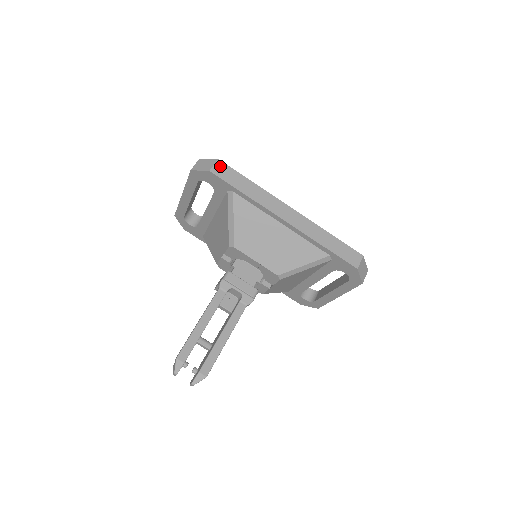
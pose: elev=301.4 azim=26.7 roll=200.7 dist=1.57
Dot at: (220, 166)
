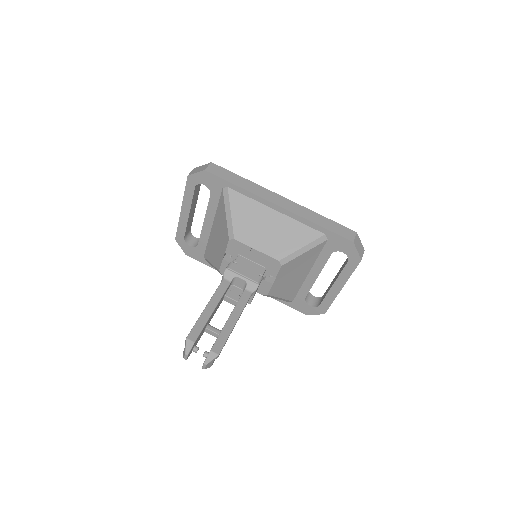
Dot at: (214, 167)
